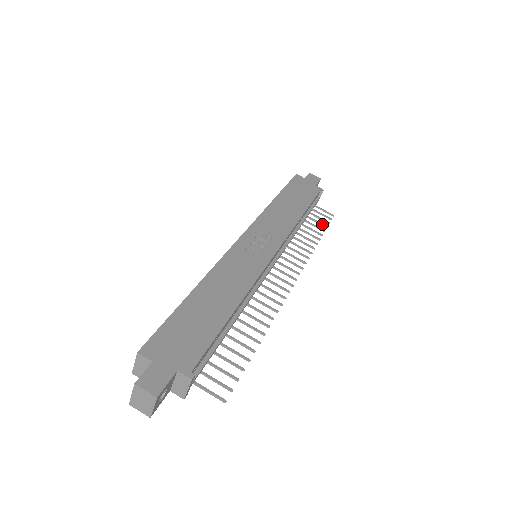
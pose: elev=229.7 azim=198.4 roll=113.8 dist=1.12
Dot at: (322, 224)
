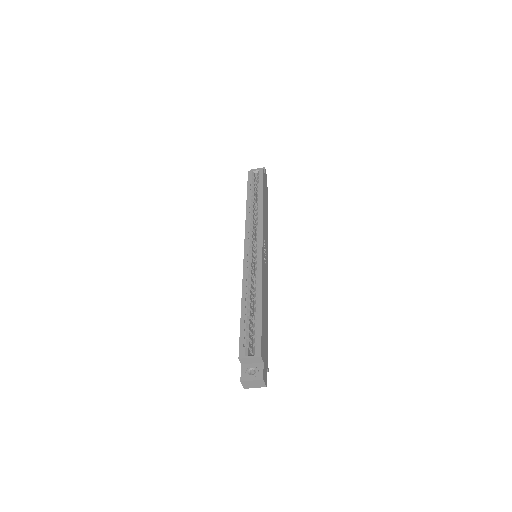
Dot at: occluded
